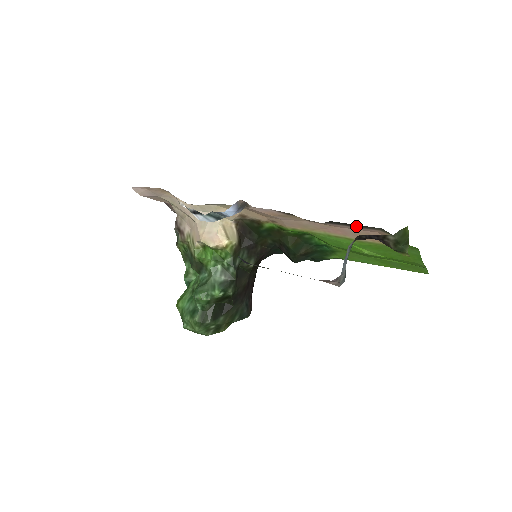
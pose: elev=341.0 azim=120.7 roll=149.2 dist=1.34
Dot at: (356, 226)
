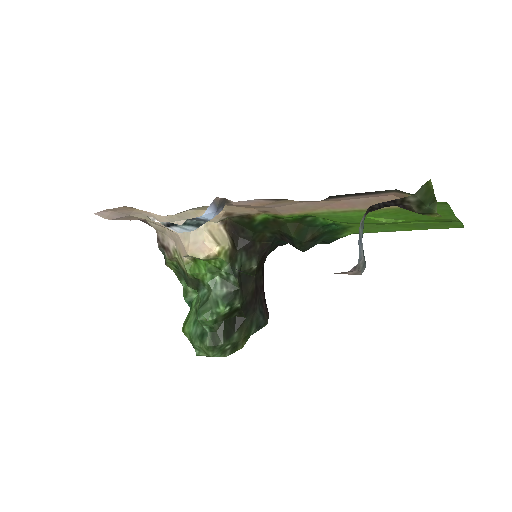
Dot at: (363, 194)
